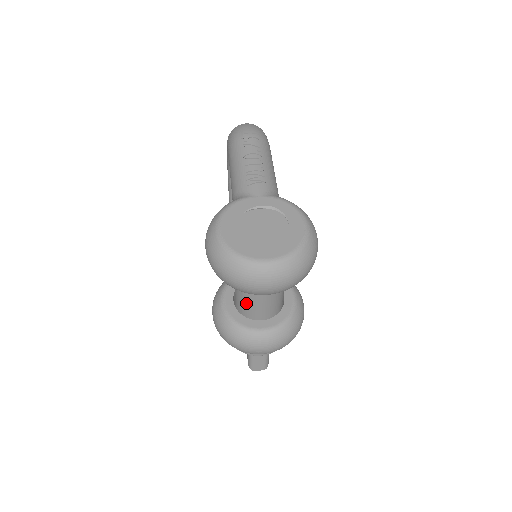
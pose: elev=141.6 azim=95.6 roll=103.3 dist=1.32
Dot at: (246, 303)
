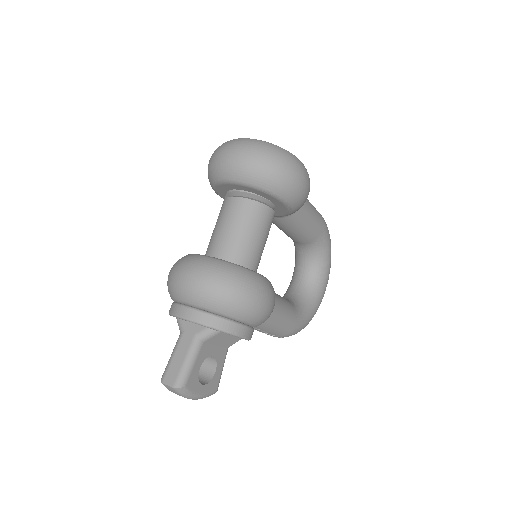
Dot at: (213, 234)
